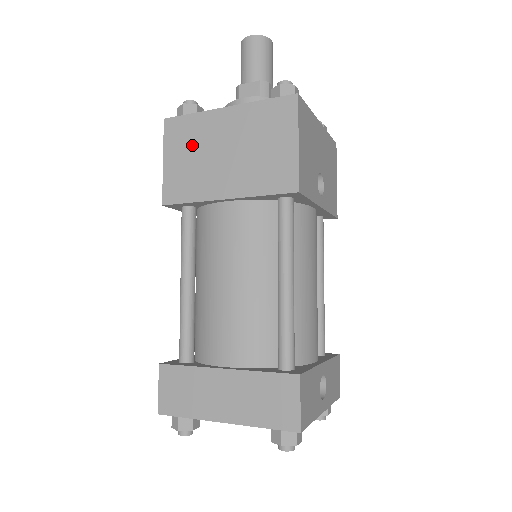
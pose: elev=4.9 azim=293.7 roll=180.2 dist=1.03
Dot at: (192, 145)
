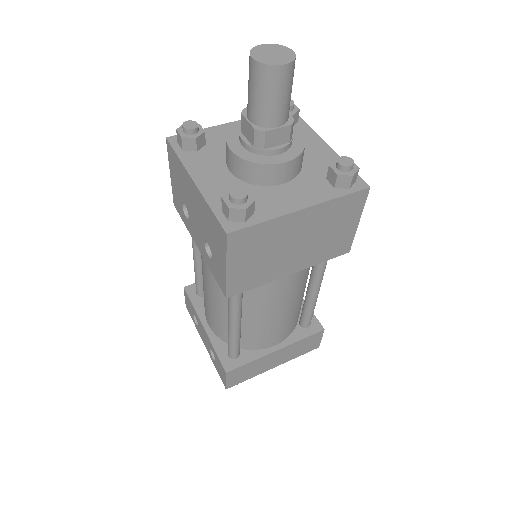
Dot at: (262, 248)
